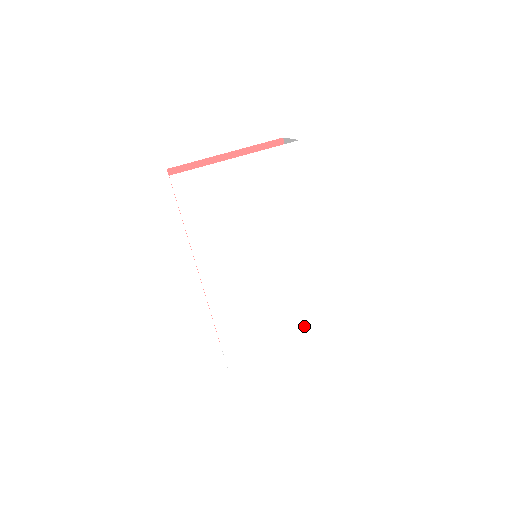
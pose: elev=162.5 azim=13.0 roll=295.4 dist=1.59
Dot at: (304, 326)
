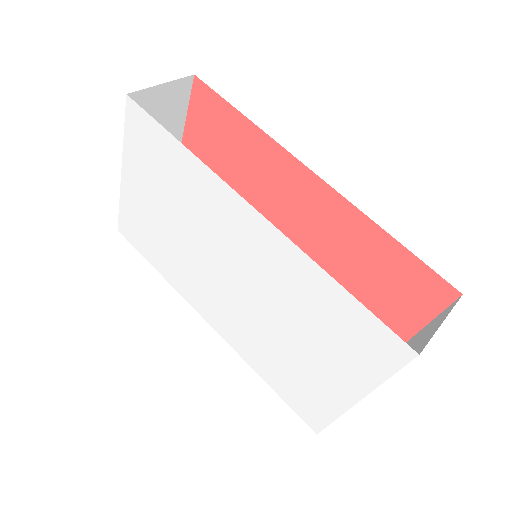
Dot at: (346, 349)
